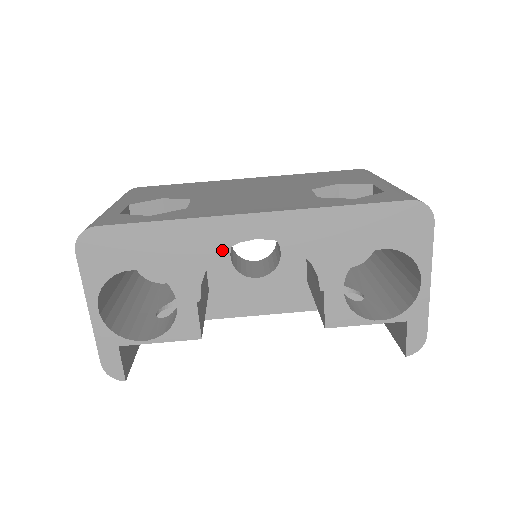
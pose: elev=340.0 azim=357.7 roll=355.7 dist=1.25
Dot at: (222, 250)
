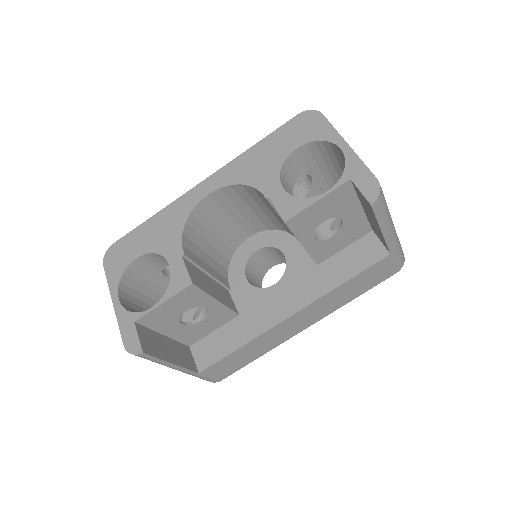
Dot at: (189, 213)
